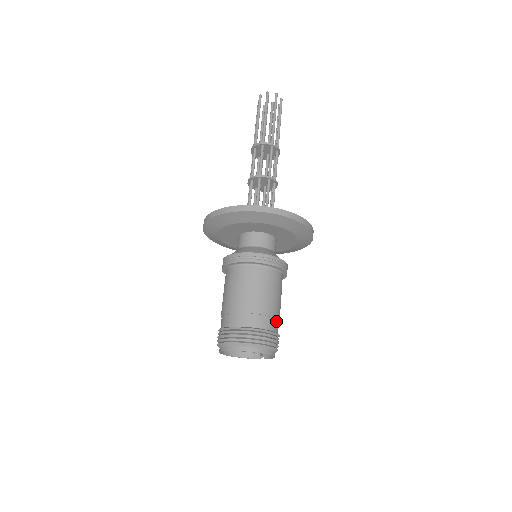
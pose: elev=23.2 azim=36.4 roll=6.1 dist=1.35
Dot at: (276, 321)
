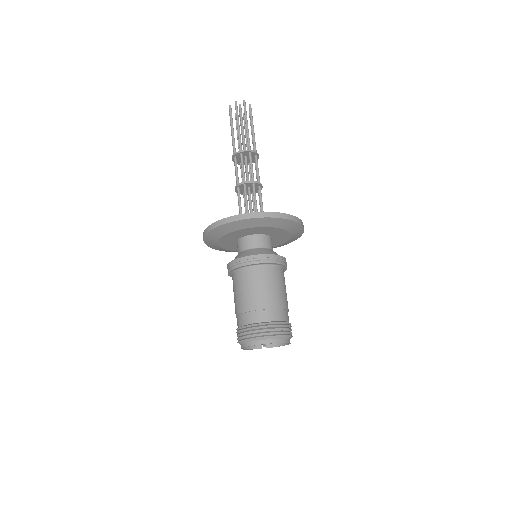
Dot at: occluded
